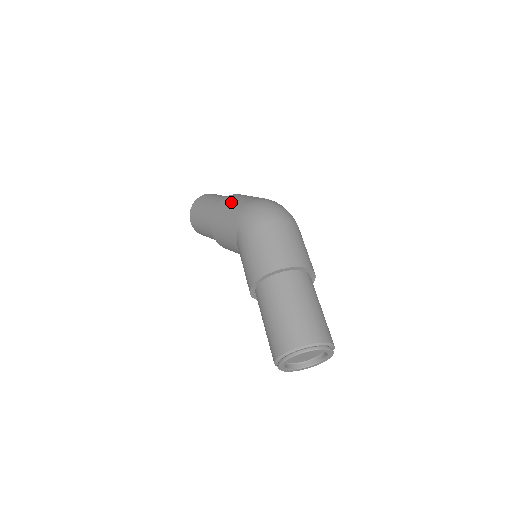
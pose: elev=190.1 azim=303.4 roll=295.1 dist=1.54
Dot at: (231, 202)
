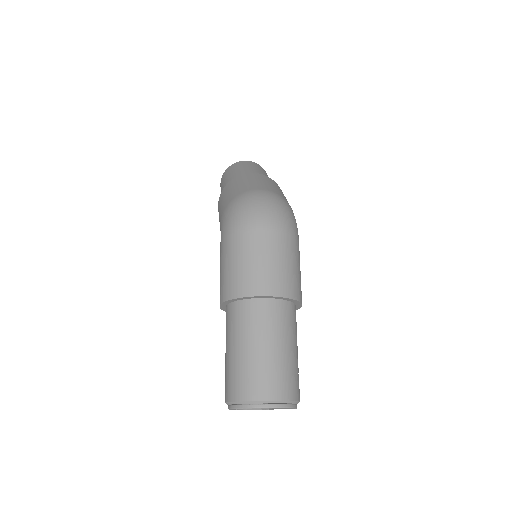
Dot at: (229, 190)
